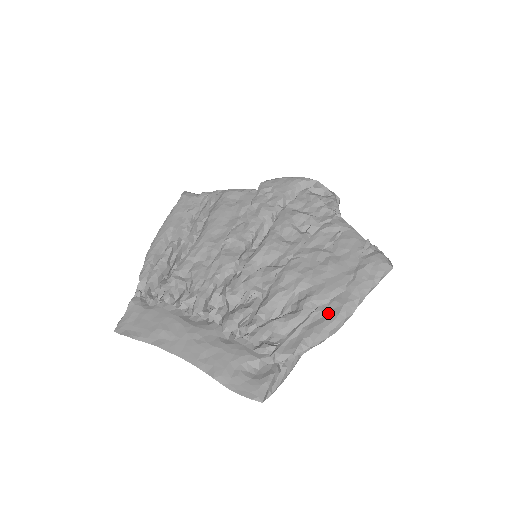
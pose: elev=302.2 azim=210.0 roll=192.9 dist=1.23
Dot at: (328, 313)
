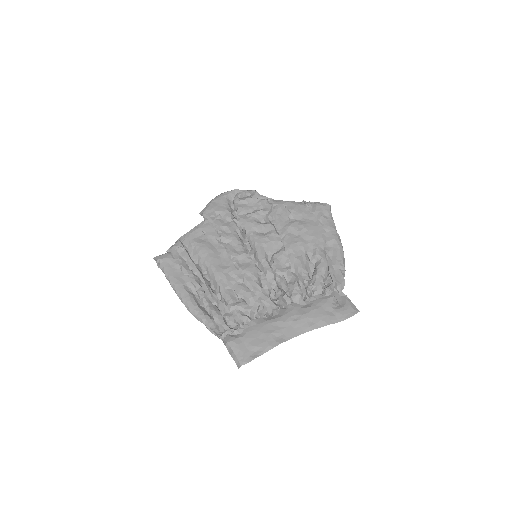
Dot at: (333, 249)
